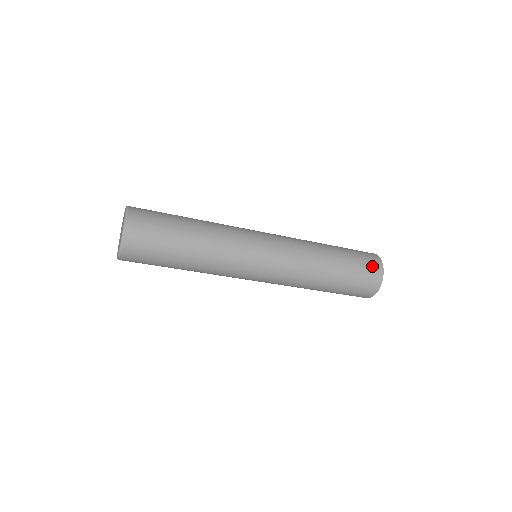
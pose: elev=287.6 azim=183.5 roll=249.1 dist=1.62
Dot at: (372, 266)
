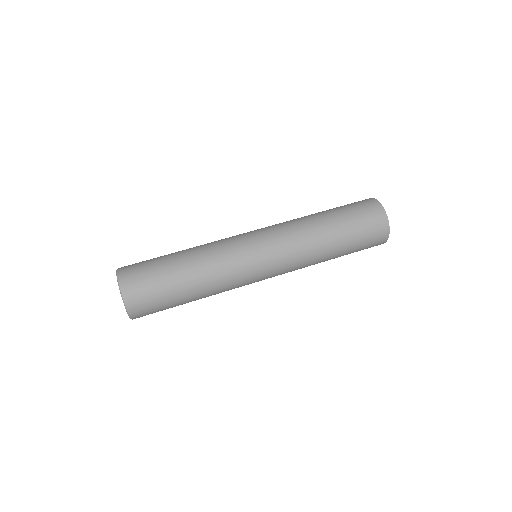
Dot at: (371, 211)
